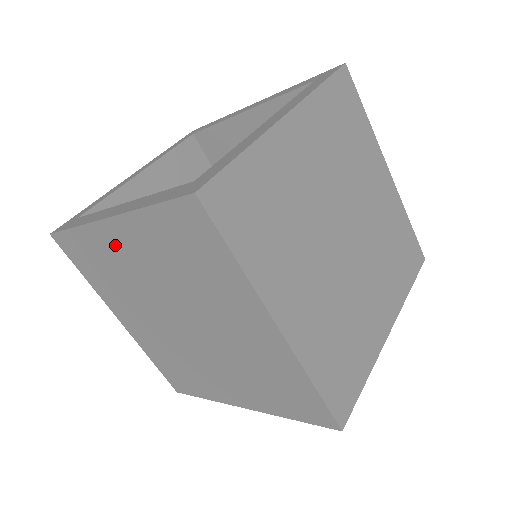
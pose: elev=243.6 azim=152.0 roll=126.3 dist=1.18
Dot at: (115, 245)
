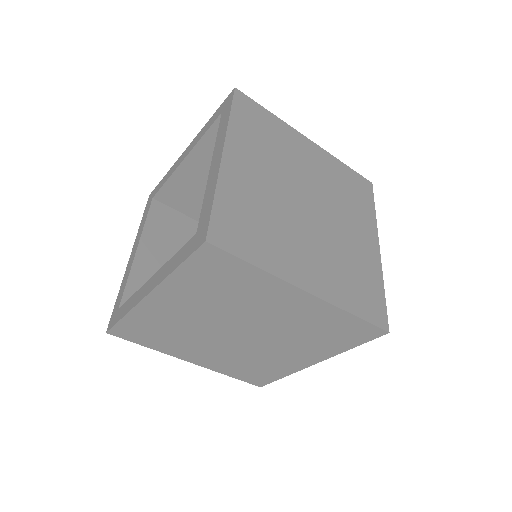
Dot at: (162, 309)
